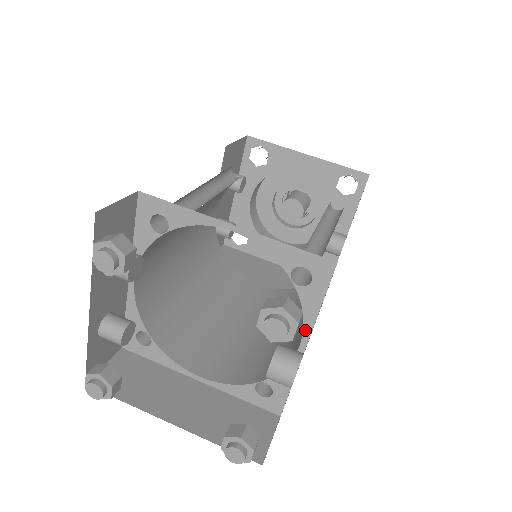
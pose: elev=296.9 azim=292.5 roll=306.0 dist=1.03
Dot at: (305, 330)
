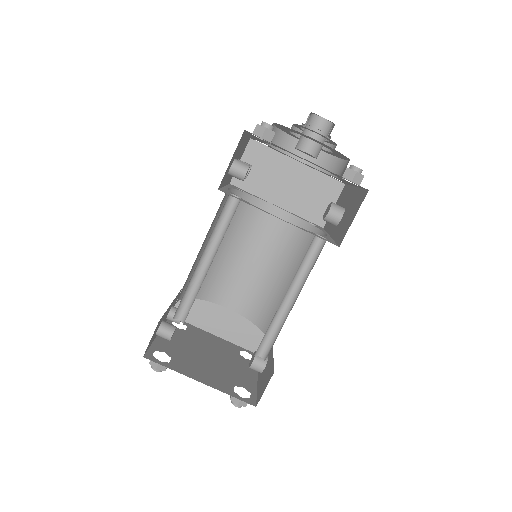
Dot at: occluded
